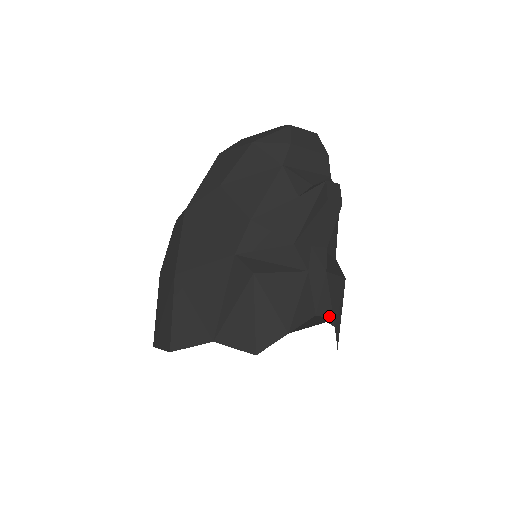
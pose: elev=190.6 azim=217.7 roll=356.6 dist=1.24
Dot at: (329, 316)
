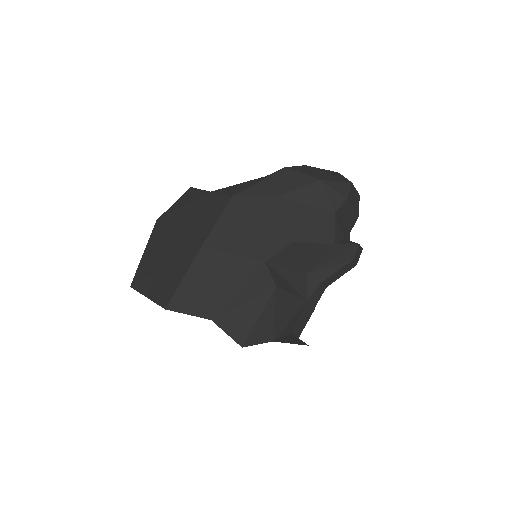
Dot at: (297, 336)
